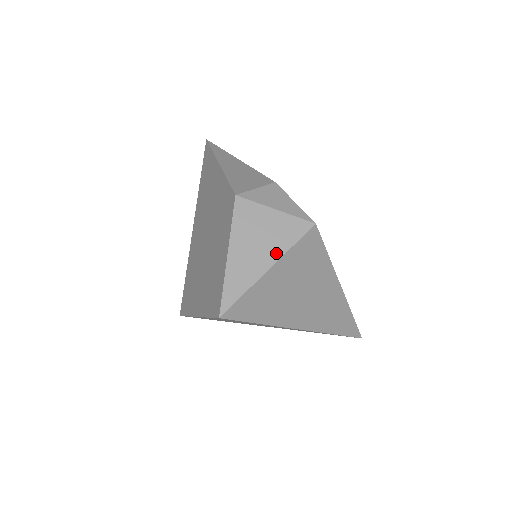
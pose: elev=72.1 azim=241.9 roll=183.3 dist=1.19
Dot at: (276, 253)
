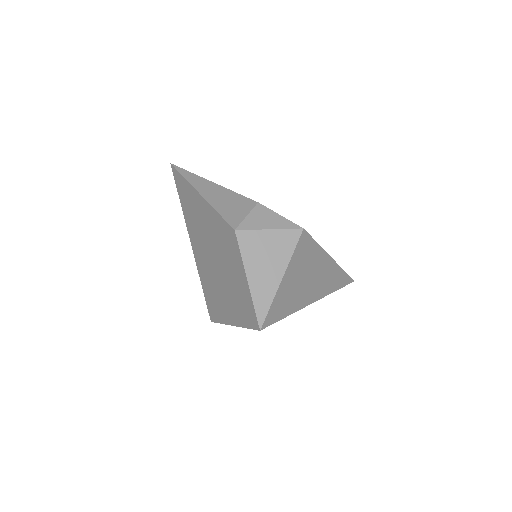
Dot at: (283, 264)
